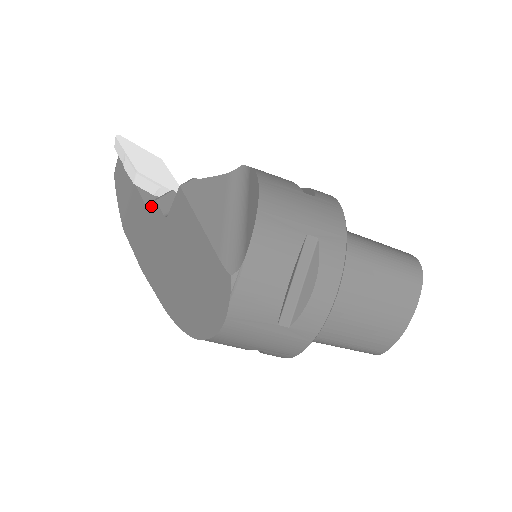
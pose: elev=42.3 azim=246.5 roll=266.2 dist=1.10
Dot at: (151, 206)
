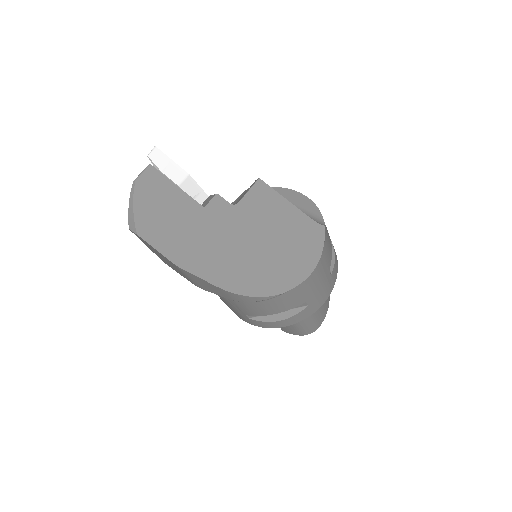
Dot at: (199, 204)
